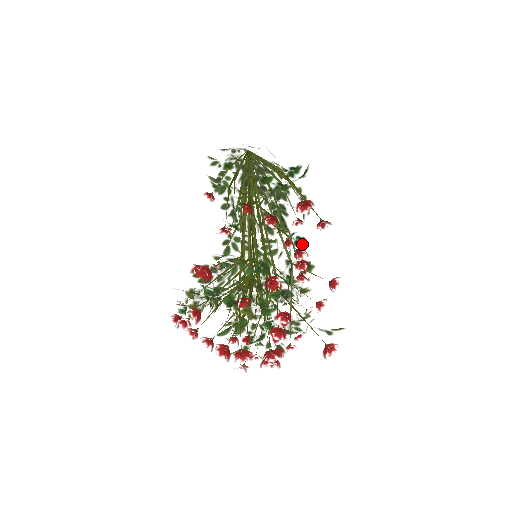
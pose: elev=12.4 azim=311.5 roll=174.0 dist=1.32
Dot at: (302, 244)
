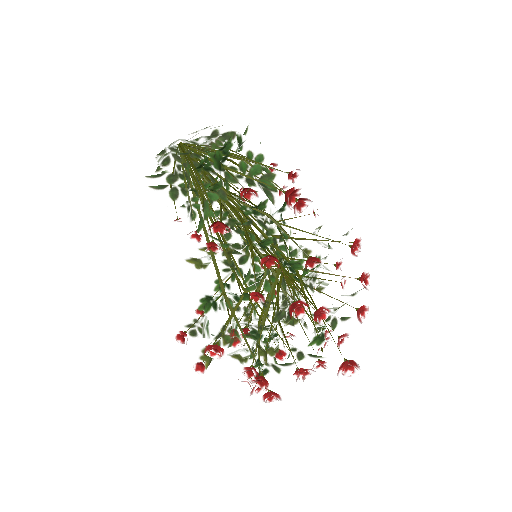
Dot at: (272, 242)
